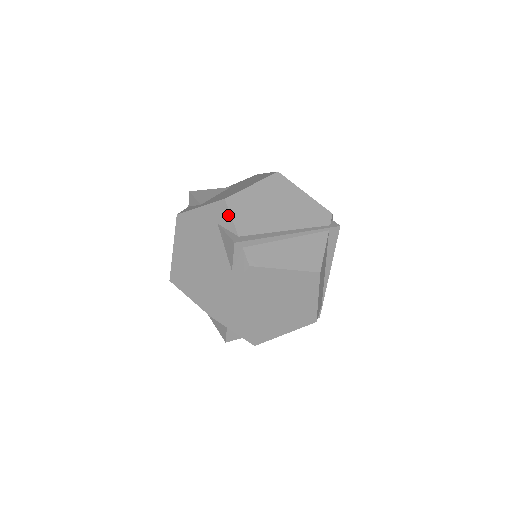
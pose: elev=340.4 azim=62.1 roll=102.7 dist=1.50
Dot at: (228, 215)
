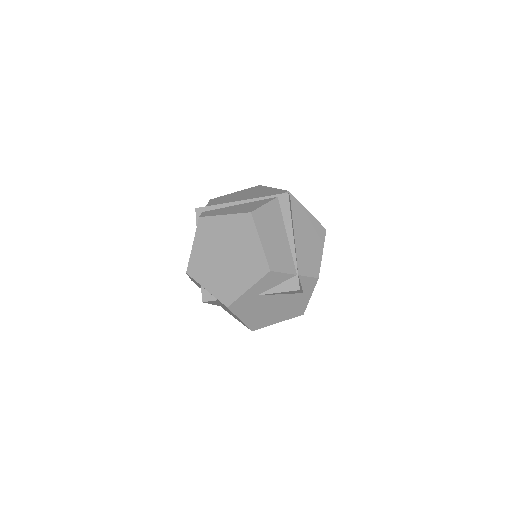
Dot at: occluded
